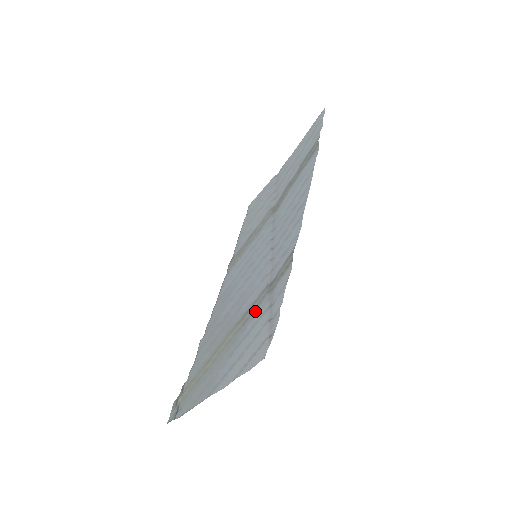
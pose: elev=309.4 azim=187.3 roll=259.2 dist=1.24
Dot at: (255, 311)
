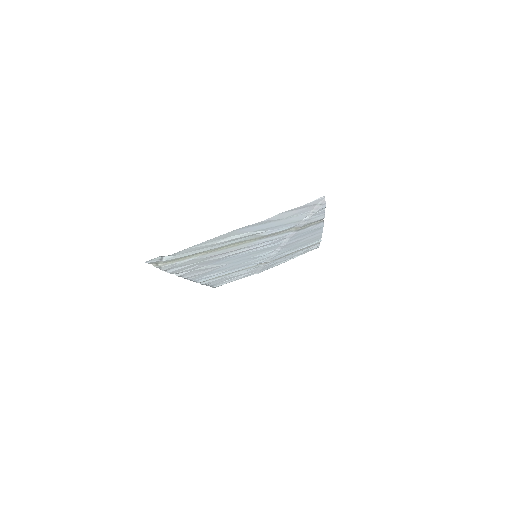
Dot at: (282, 230)
